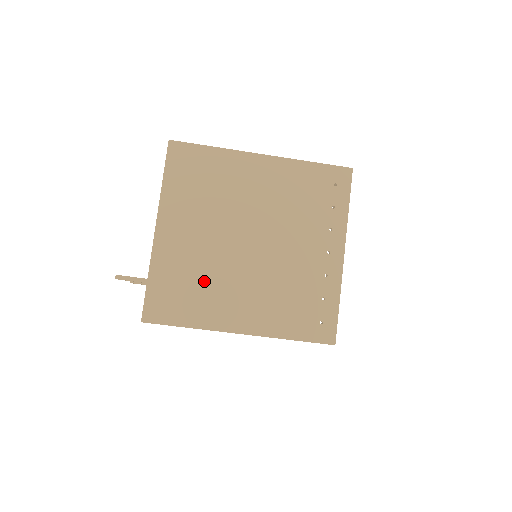
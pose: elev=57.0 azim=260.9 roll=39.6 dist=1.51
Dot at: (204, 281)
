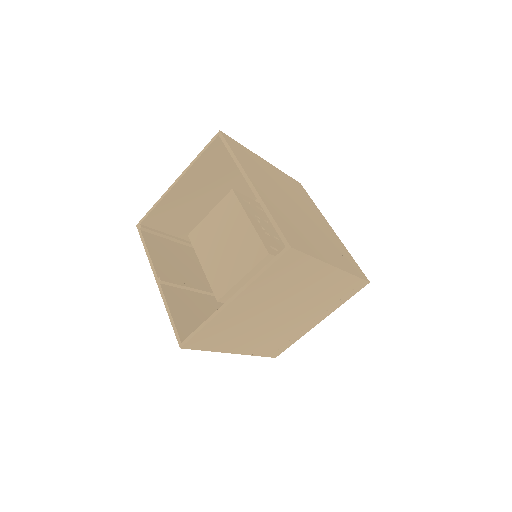
Dot at: (237, 330)
